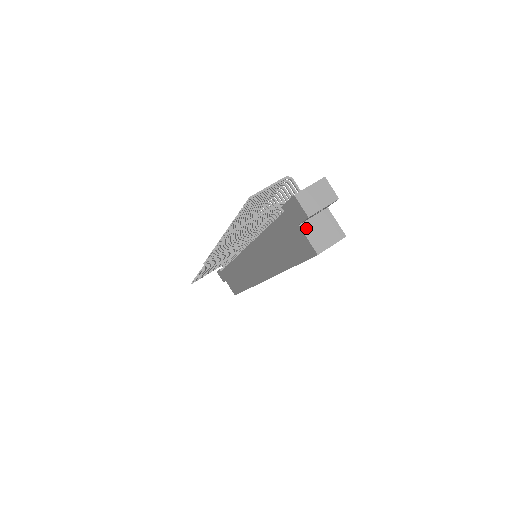
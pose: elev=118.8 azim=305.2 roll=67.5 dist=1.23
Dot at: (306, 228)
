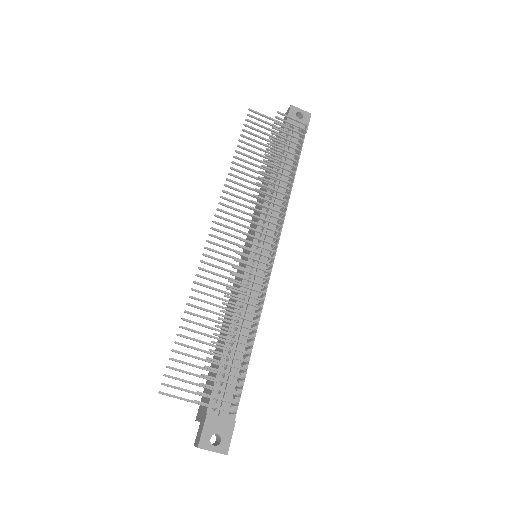
Dot at: occluded
